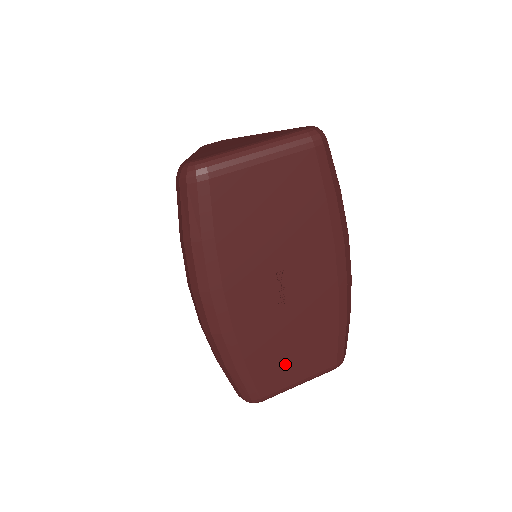
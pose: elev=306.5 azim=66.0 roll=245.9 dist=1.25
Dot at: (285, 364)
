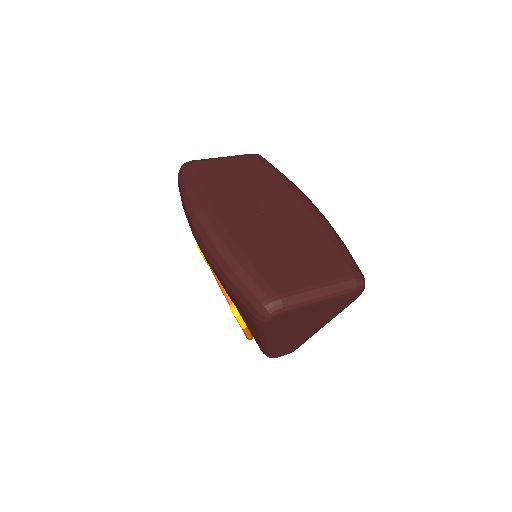
Dot at: (292, 266)
